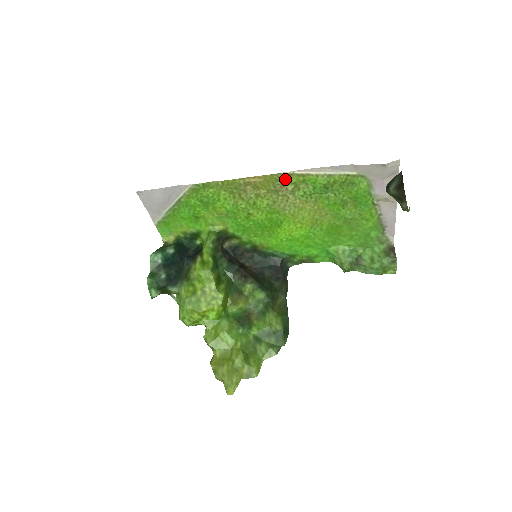
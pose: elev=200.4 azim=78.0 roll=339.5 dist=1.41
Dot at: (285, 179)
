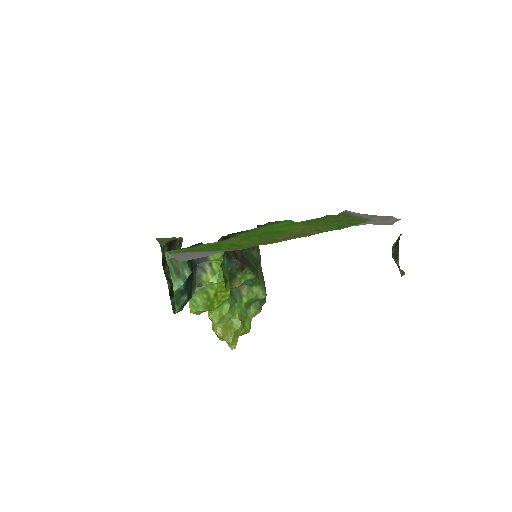
Dot at: (316, 233)
